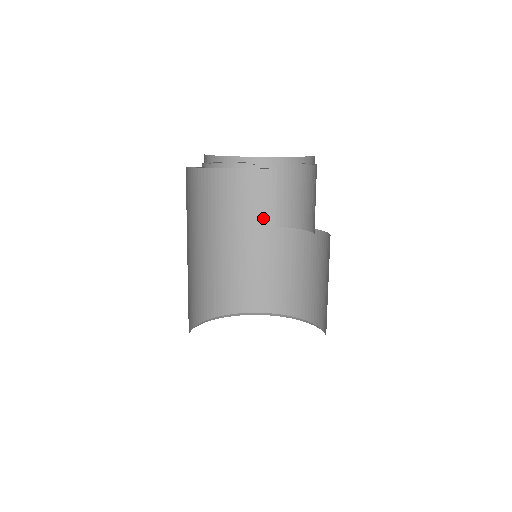
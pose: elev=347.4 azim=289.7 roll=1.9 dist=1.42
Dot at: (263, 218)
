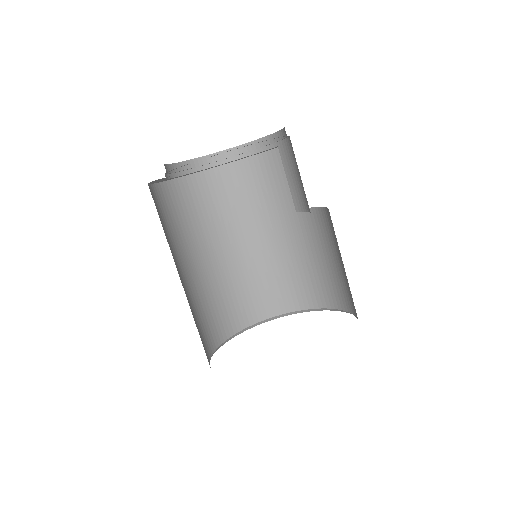
Dot at: (291, 203)
